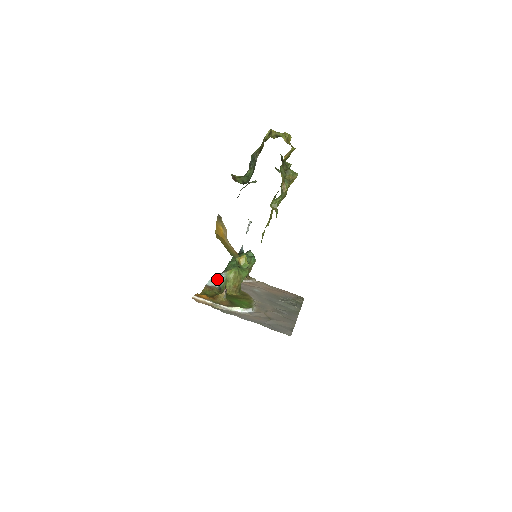
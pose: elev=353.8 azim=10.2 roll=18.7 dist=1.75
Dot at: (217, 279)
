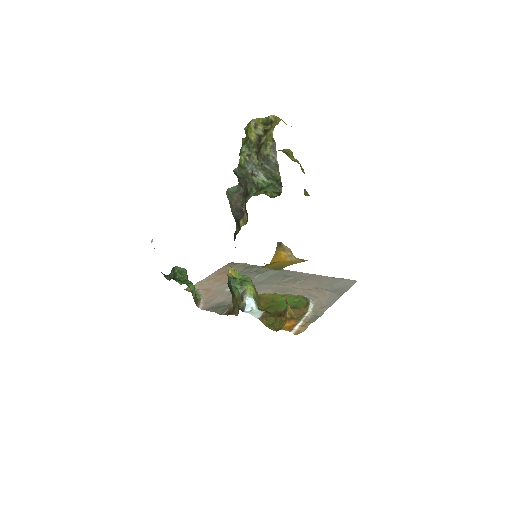
Dot at: (252, 306)
